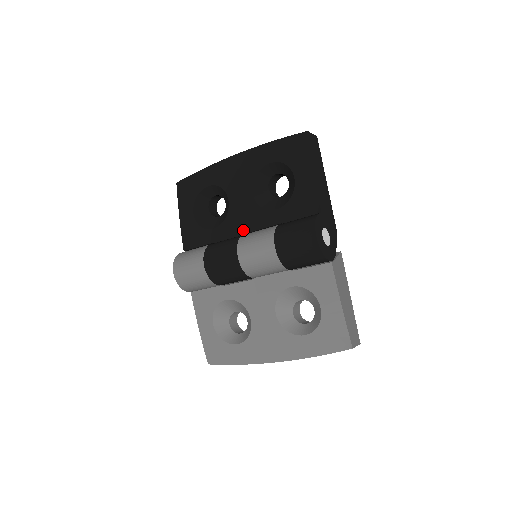
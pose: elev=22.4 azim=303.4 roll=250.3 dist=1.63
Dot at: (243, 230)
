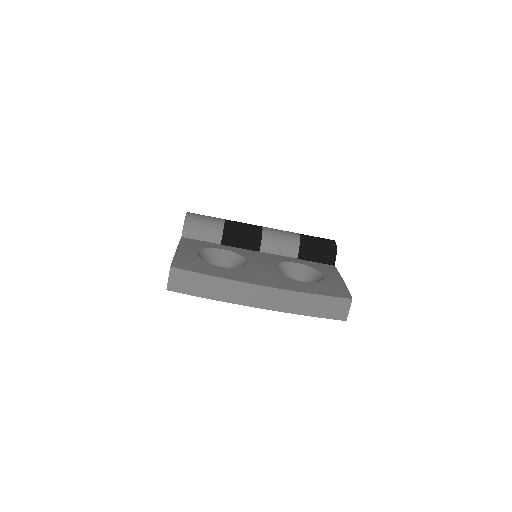
Dot at: occluded
